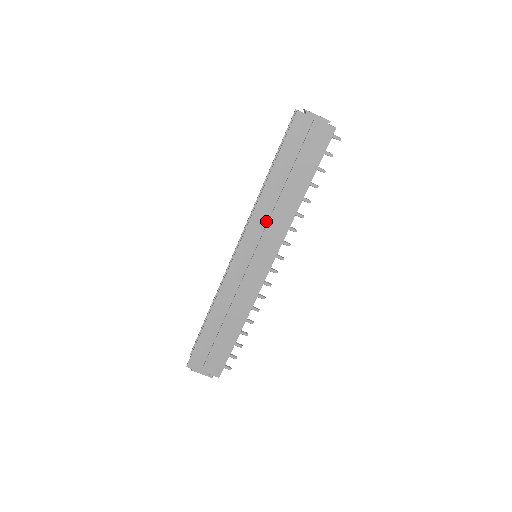
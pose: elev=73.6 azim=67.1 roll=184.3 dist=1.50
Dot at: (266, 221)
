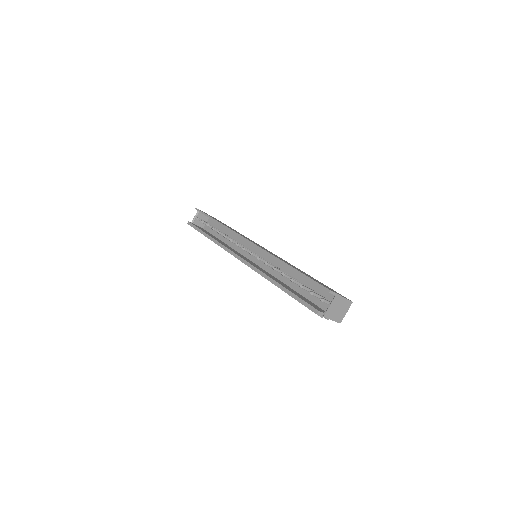
Dot at: occluded
